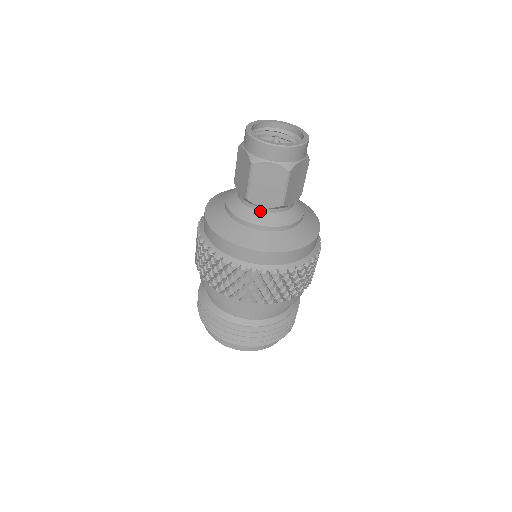
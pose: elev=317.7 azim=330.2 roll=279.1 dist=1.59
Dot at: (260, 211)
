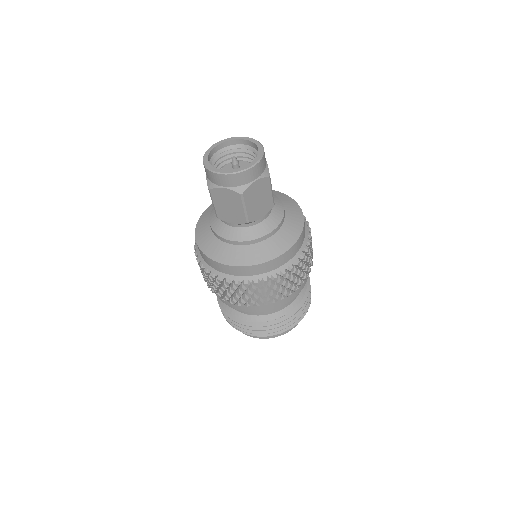
Dot at: (260, 222)
